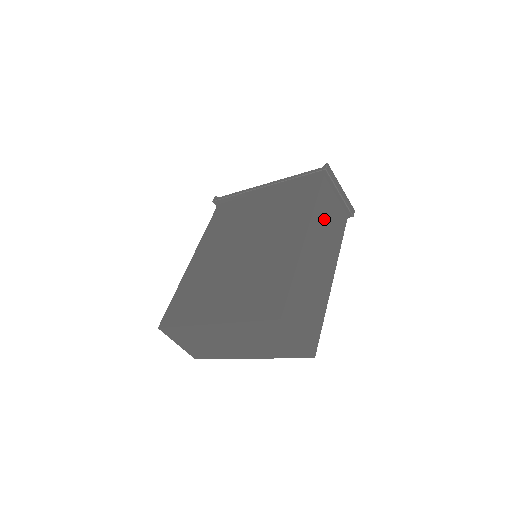
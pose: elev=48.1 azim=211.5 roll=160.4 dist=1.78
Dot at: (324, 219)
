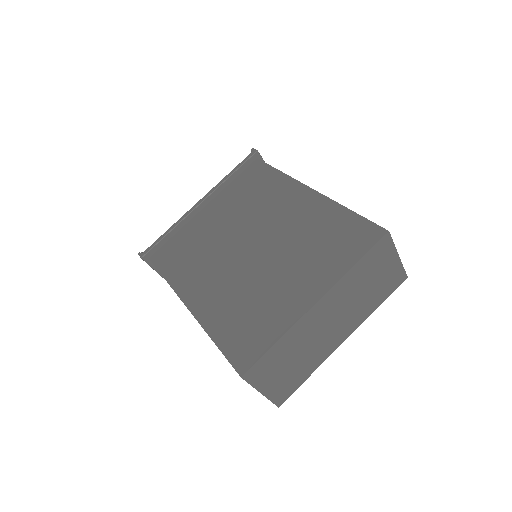
Dot at: occluded
